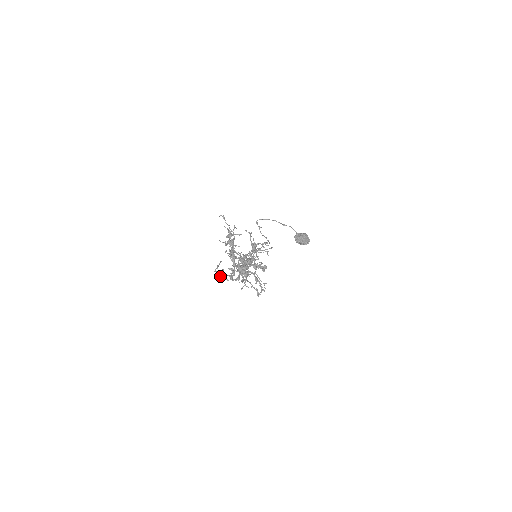
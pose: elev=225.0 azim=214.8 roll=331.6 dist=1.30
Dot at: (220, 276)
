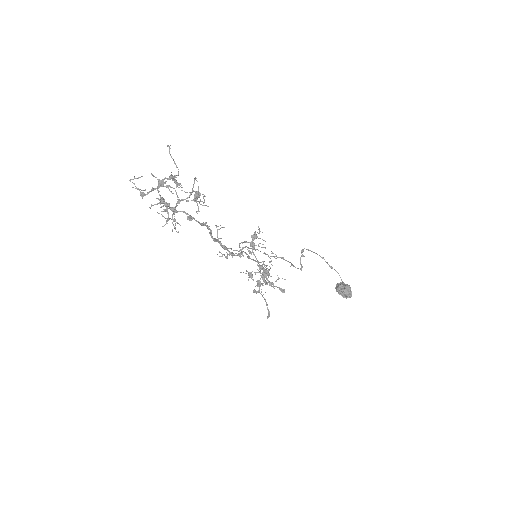
Dot at: (133, 187)
